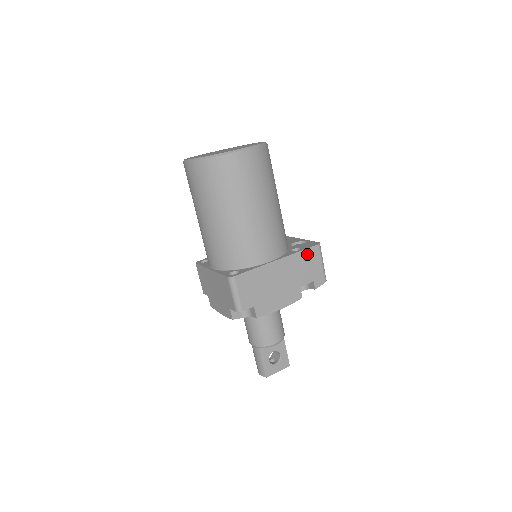
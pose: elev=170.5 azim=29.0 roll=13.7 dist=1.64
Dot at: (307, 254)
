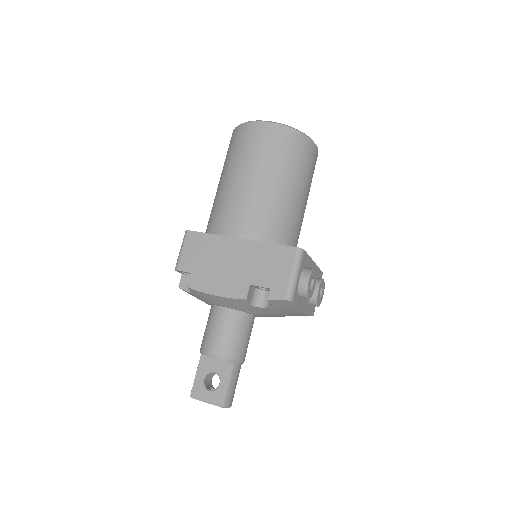
Dot at: (277, 251)
